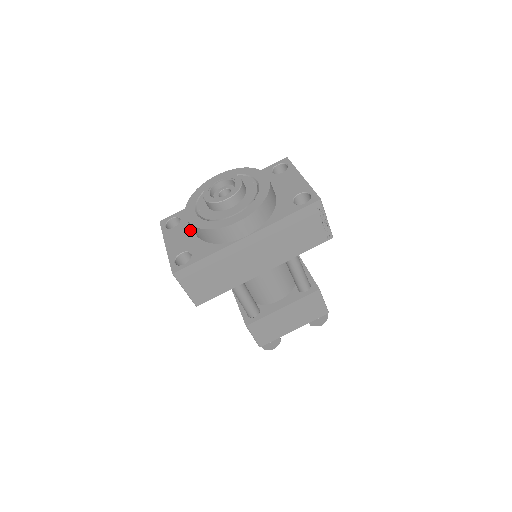
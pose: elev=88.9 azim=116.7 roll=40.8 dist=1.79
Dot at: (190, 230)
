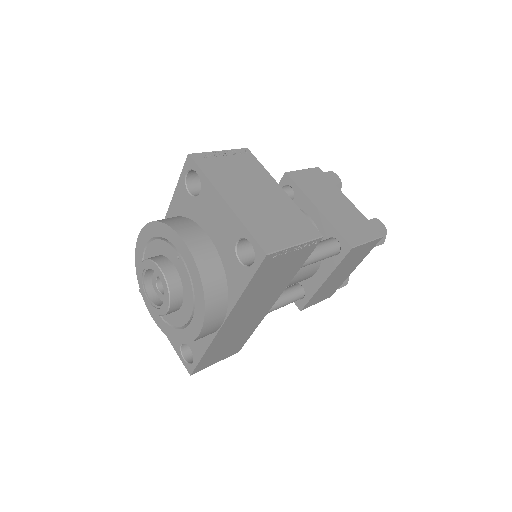
Dot at: occluded
